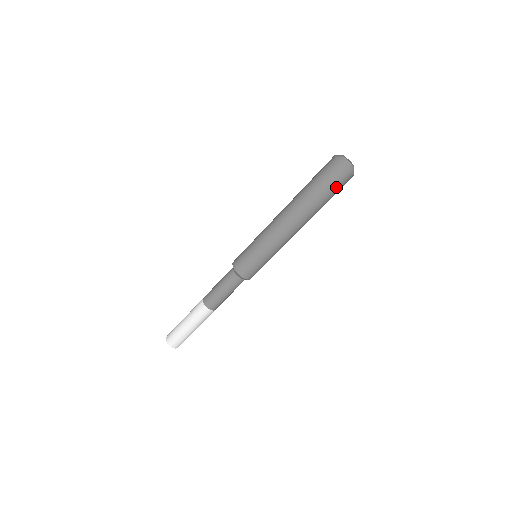
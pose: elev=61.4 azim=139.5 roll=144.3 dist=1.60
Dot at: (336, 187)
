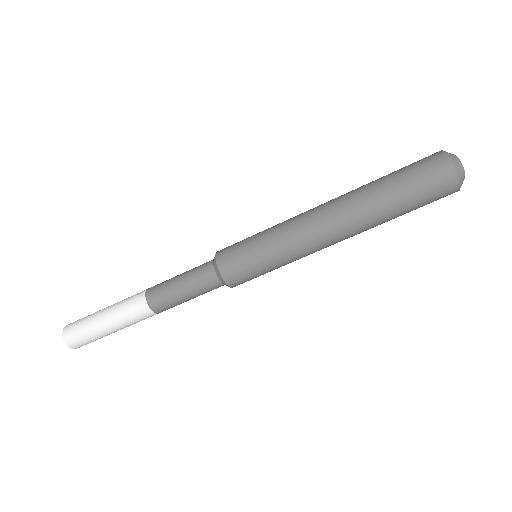
Dot at: (427, 196)
